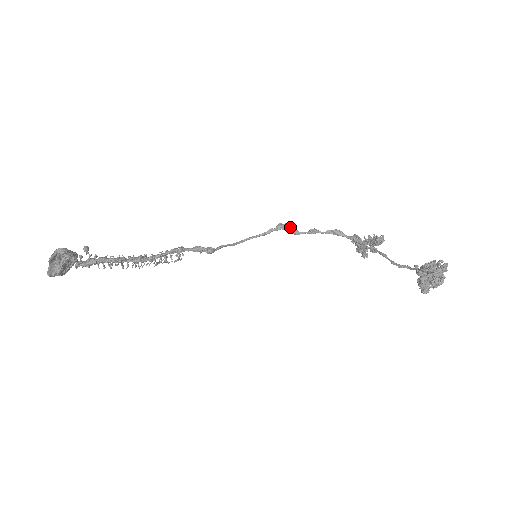
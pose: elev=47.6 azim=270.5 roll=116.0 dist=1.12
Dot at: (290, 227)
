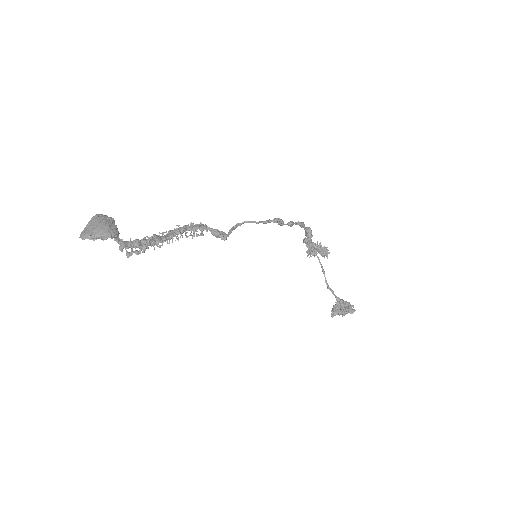
Dot at: (282, 222)
